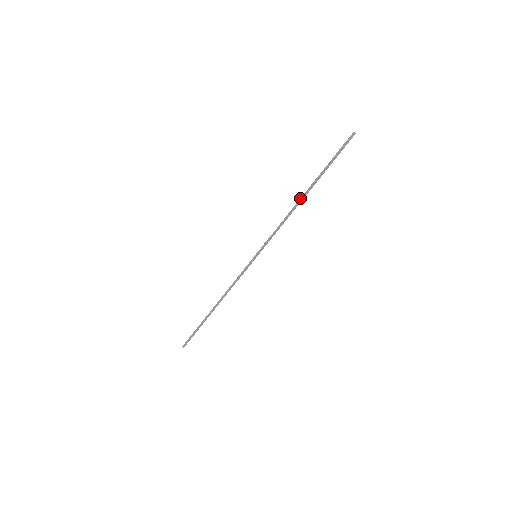
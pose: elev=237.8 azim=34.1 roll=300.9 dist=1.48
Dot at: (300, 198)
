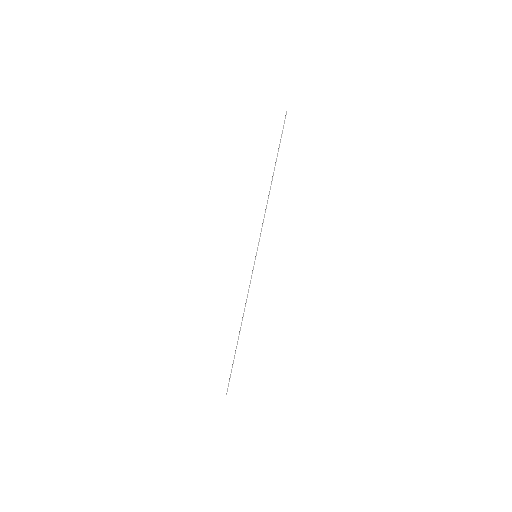
Dot at: occluded
